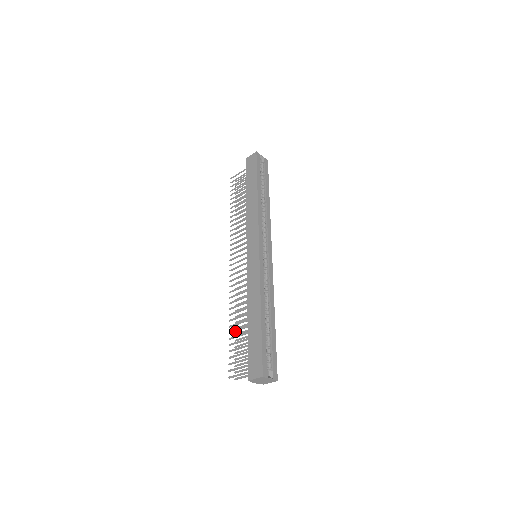
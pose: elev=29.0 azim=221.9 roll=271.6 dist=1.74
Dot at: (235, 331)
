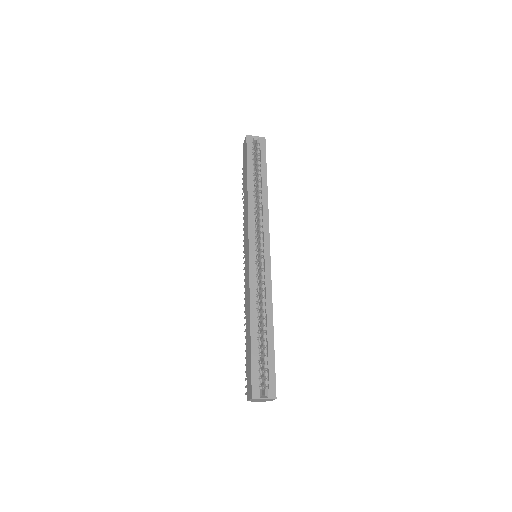
Dot at: occluded
